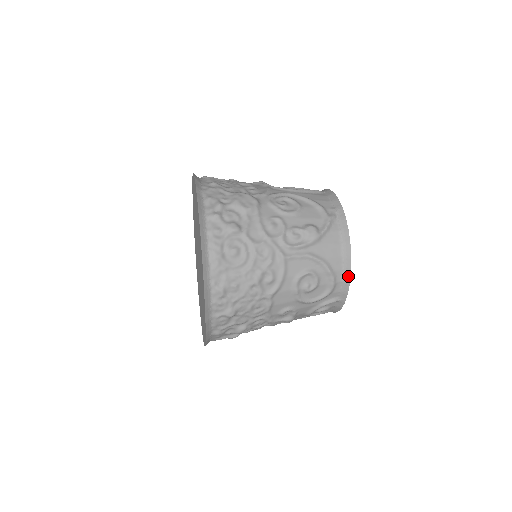
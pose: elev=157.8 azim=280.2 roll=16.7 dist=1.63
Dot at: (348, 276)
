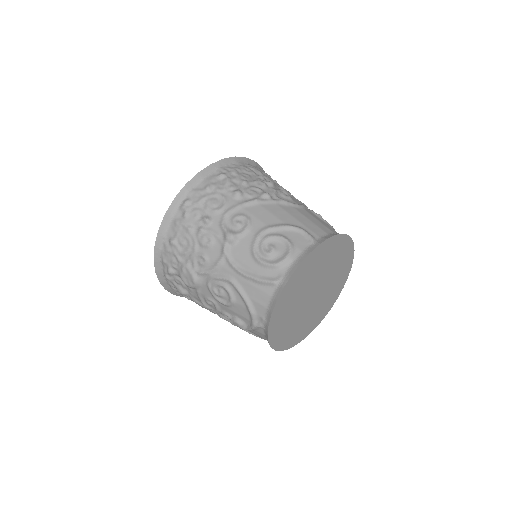
Dot at: (283, 348)
